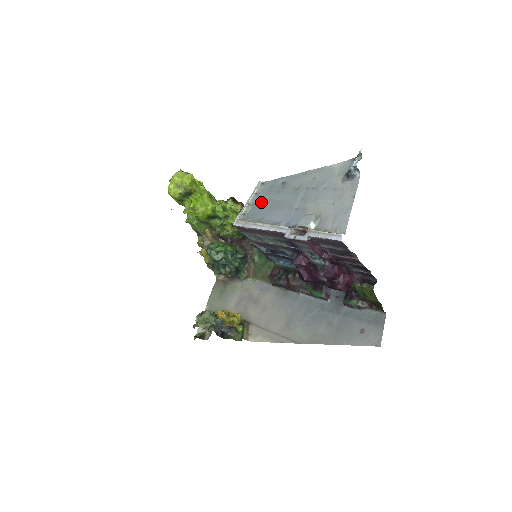
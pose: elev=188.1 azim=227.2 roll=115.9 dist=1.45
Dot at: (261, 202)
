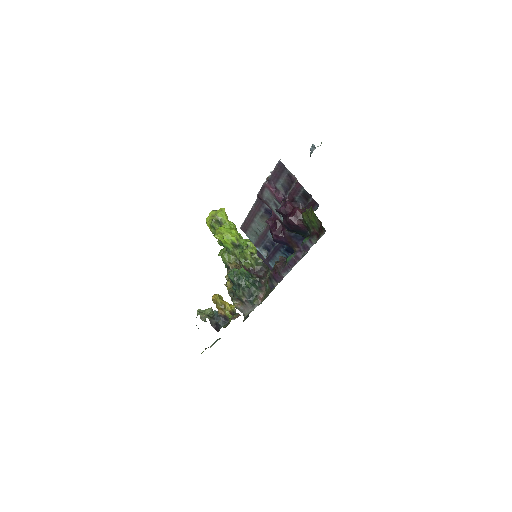
Dot at: occluded
